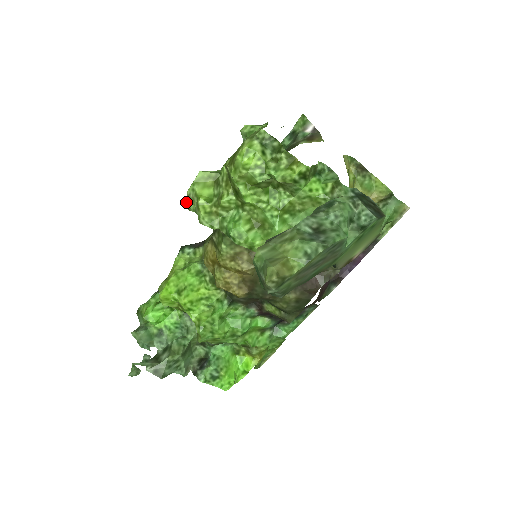
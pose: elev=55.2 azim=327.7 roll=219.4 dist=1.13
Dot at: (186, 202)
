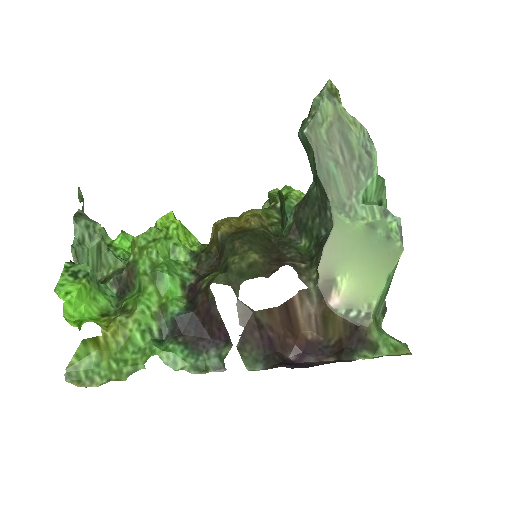
Dot at: occluded
